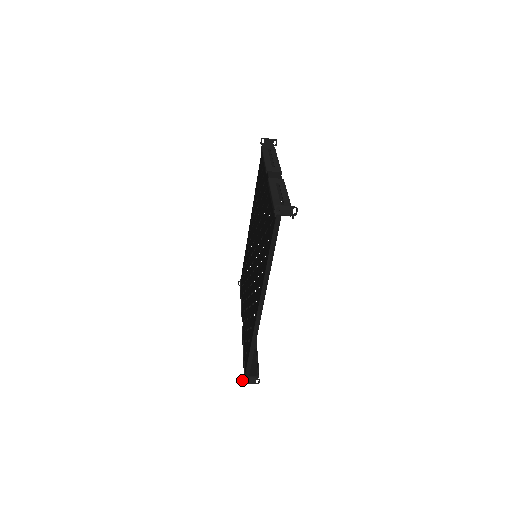
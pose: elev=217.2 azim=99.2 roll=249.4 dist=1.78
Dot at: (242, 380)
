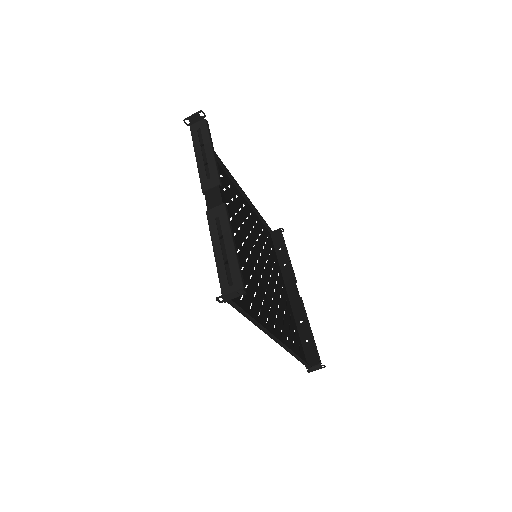
Dot at: occluded
